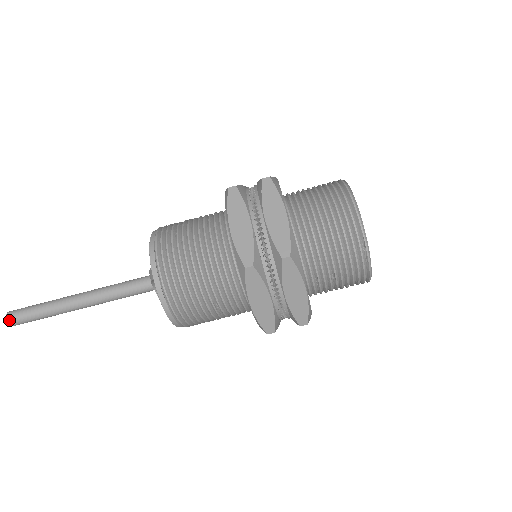
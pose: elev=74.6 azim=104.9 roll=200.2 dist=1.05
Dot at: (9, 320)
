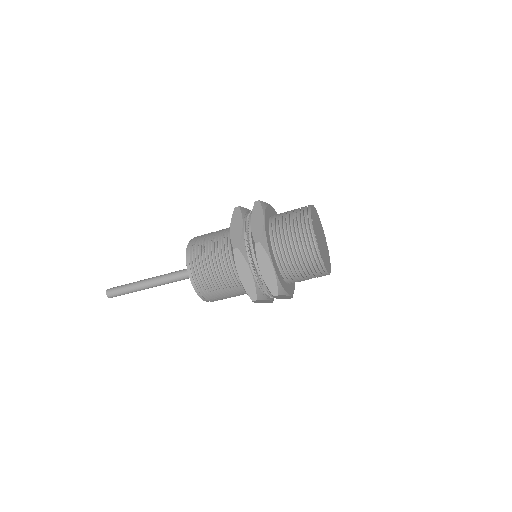
Dot at: (110, 297)
